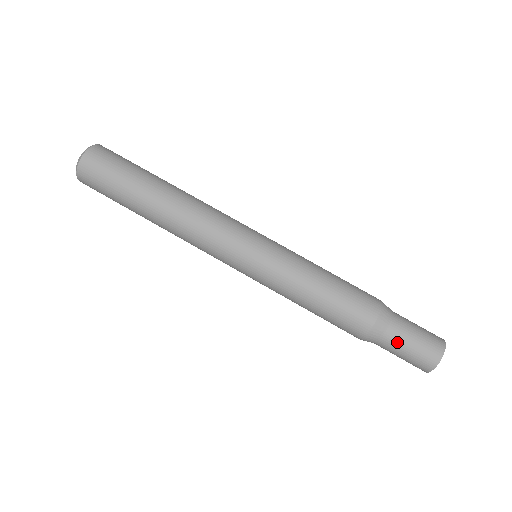
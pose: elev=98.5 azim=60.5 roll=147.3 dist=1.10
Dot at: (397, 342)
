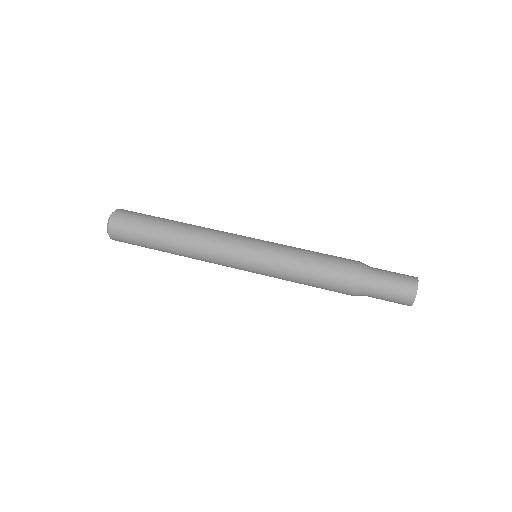
Dot at: (382, 276)
